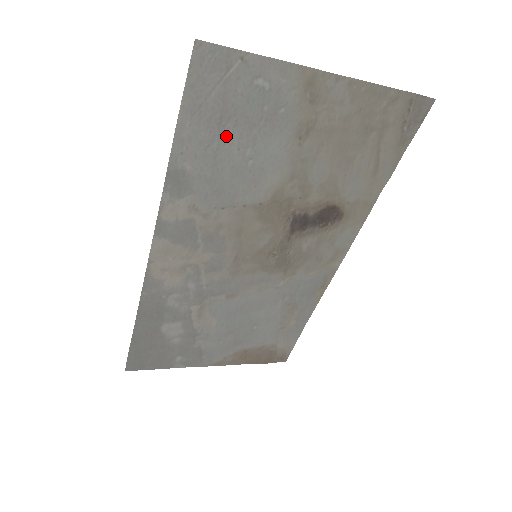
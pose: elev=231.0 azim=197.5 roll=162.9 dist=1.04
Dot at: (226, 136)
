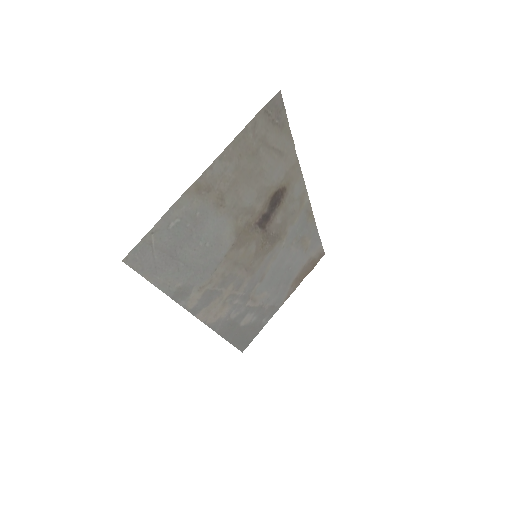
Dot at: (182, 256)
